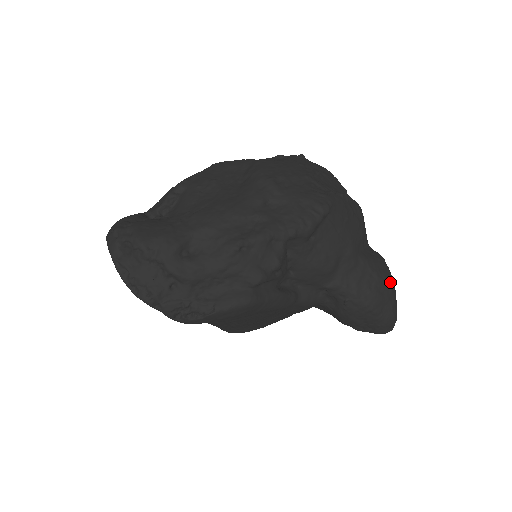
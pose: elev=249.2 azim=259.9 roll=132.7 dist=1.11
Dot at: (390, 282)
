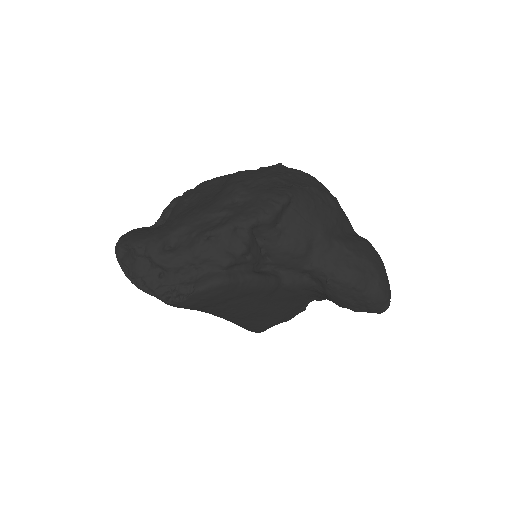
Dot at: (372, 260)
